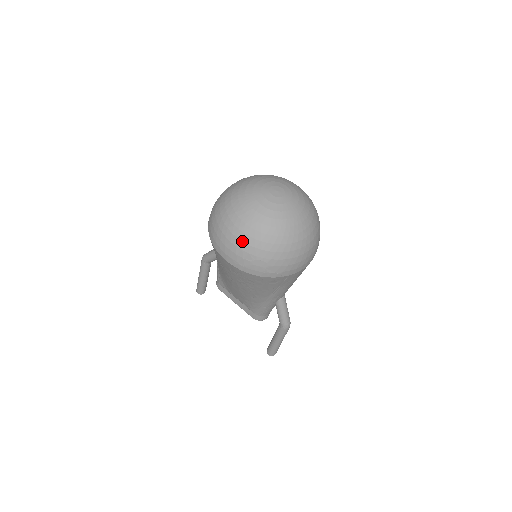
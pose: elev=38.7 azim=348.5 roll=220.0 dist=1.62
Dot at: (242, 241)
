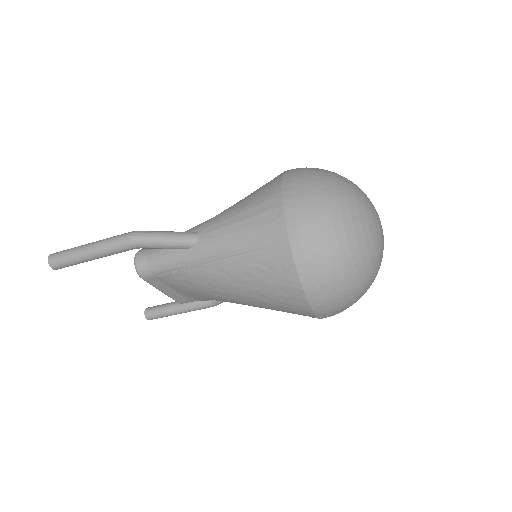
Dot at: (356, 299)
